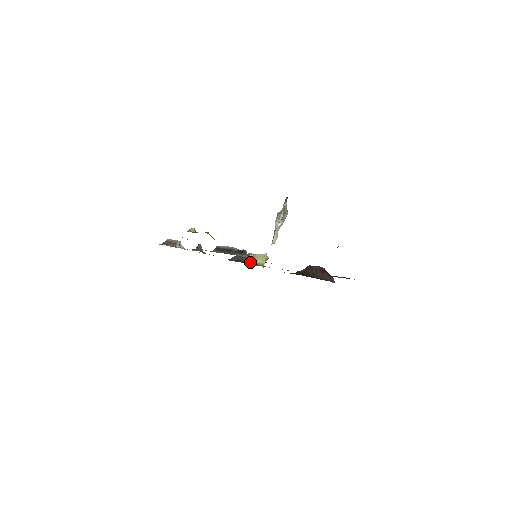
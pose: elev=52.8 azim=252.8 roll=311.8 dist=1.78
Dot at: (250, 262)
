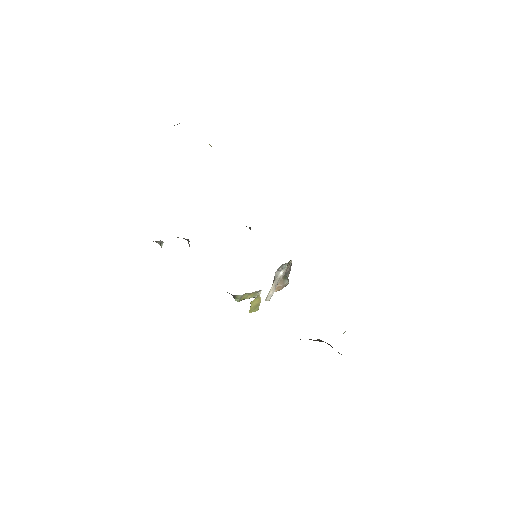
Dot at: (236, 300)
